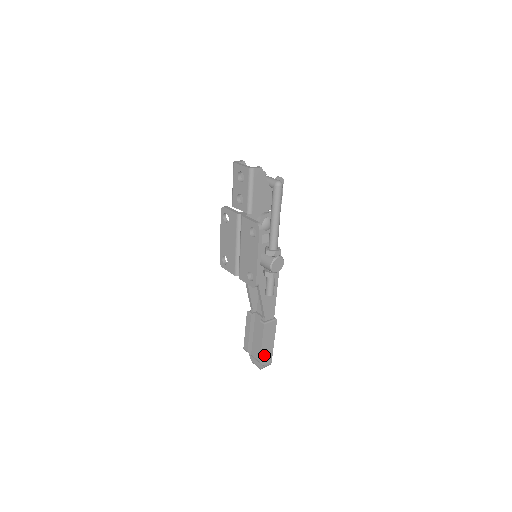
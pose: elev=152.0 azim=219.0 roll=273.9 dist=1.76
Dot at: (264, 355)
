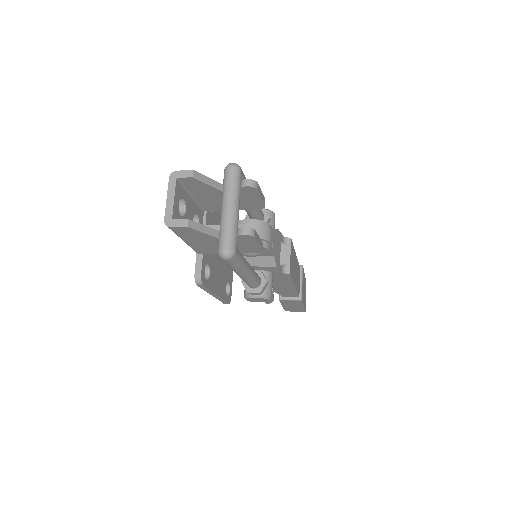
Dot at: (290, 309)
